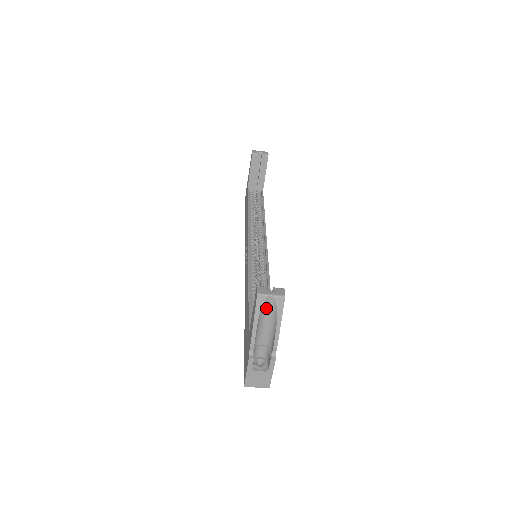
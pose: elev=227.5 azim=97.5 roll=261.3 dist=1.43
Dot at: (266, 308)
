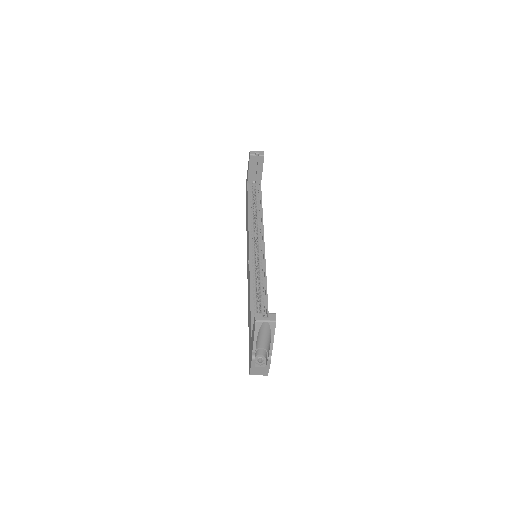
Dot at: (263, 328)
